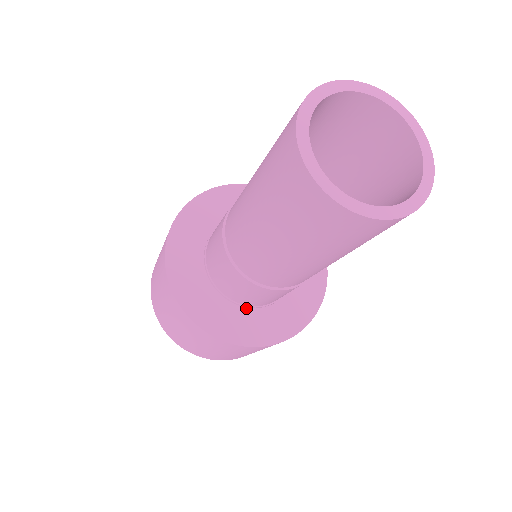
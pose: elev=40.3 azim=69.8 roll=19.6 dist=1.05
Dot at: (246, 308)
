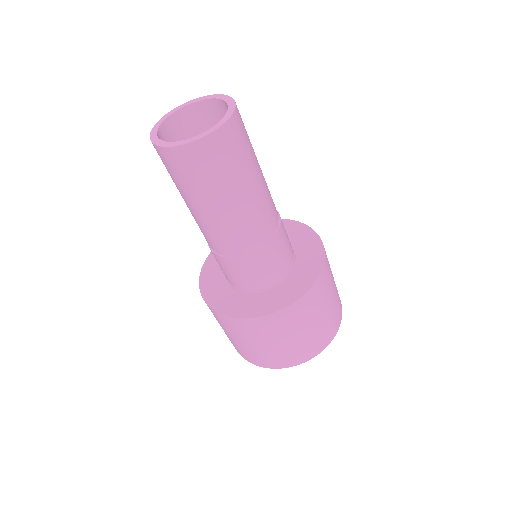
Dot at: (260, 293)
